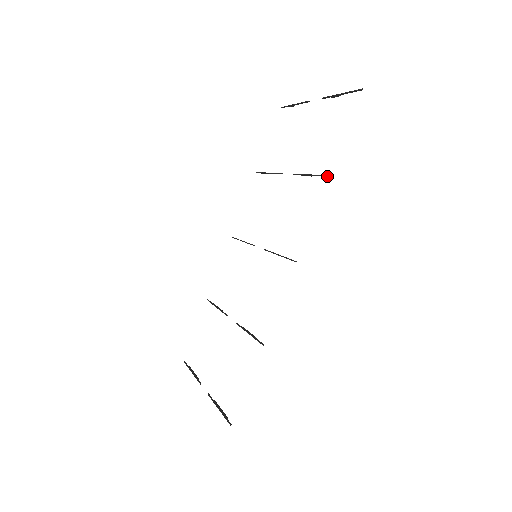
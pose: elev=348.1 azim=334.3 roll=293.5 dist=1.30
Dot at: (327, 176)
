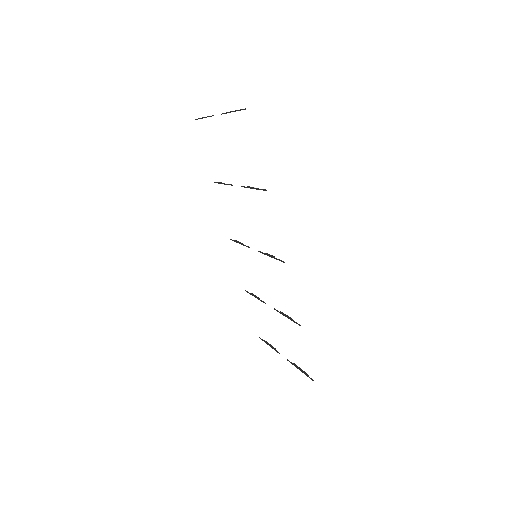
Dot at: occluded
